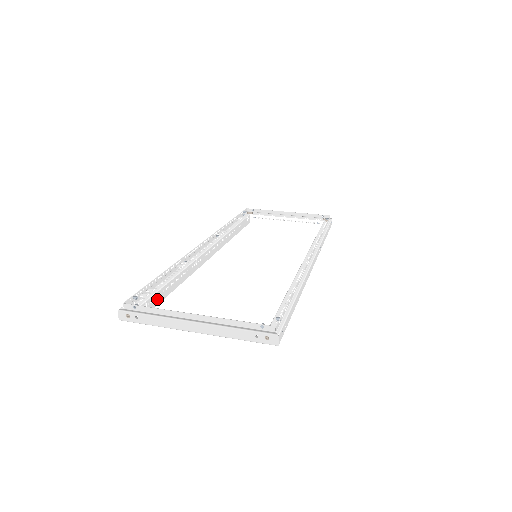
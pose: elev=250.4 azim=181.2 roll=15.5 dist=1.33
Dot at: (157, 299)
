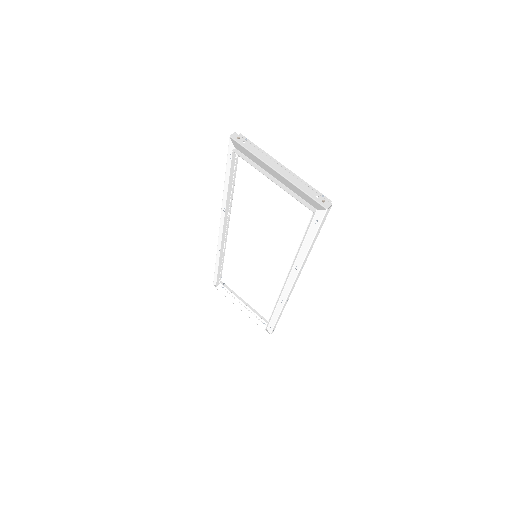
Dot at: (233, 170)
